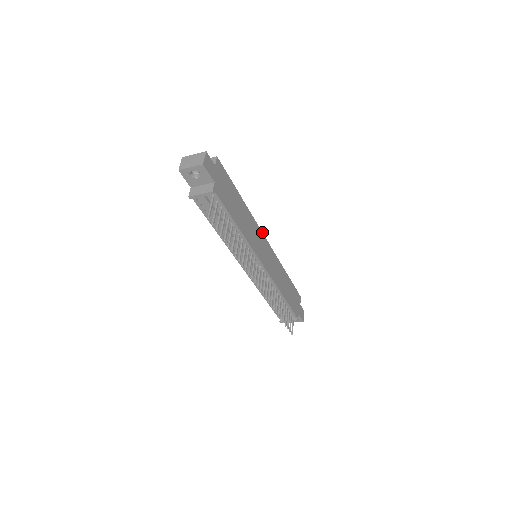
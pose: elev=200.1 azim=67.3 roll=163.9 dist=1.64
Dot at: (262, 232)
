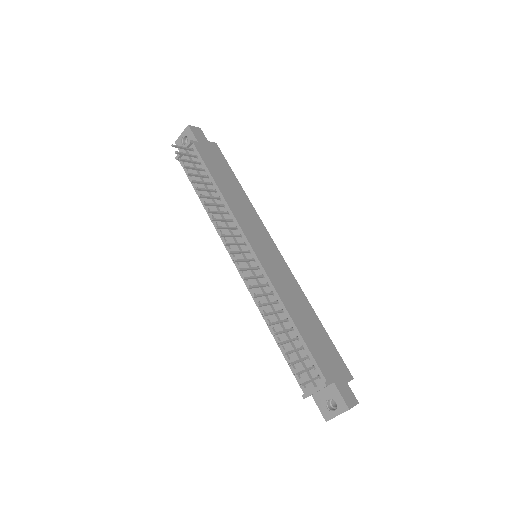
Dot at: (270, 236)
